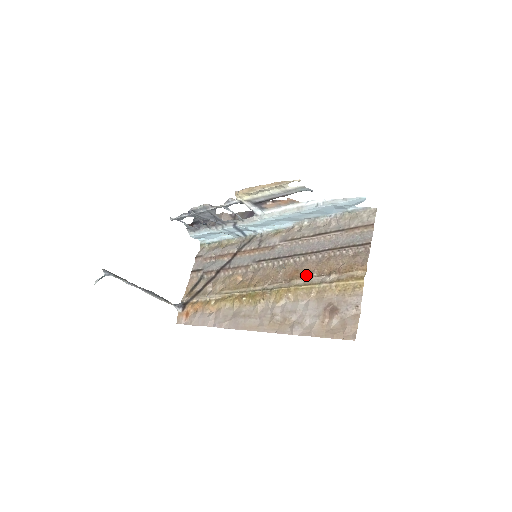
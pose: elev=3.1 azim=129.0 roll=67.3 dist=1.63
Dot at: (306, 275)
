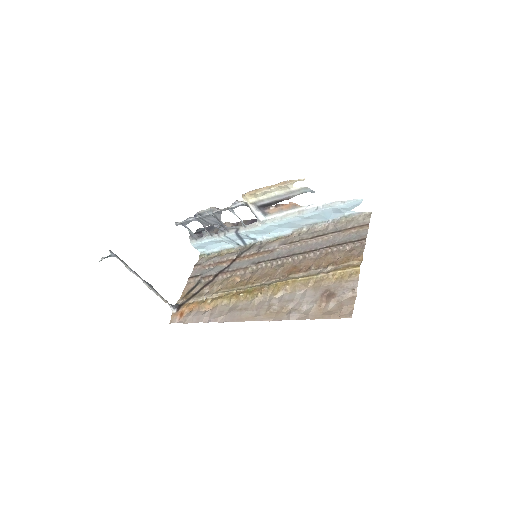
Dot at: (304, 269)
